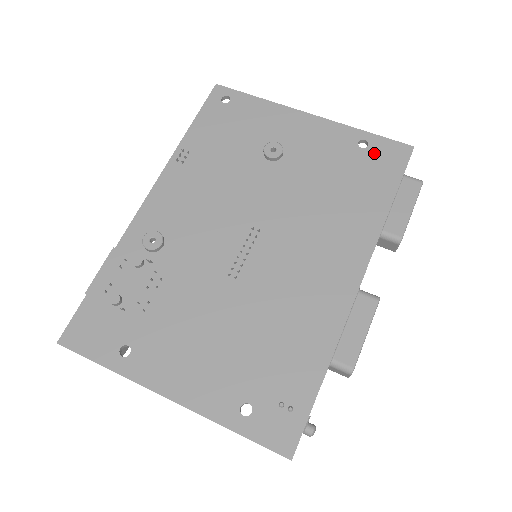
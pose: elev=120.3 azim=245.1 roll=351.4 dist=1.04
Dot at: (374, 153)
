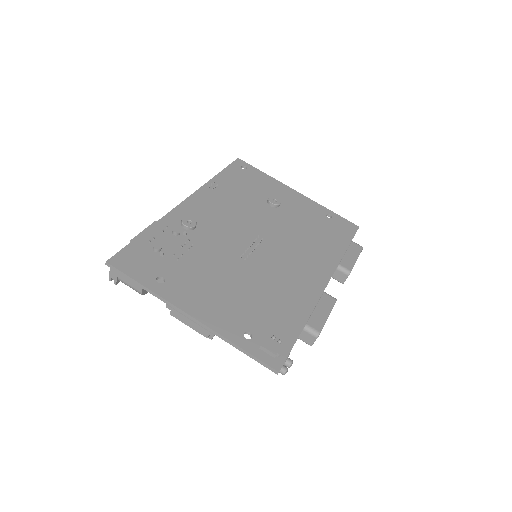
Dot at: (336, 222)
